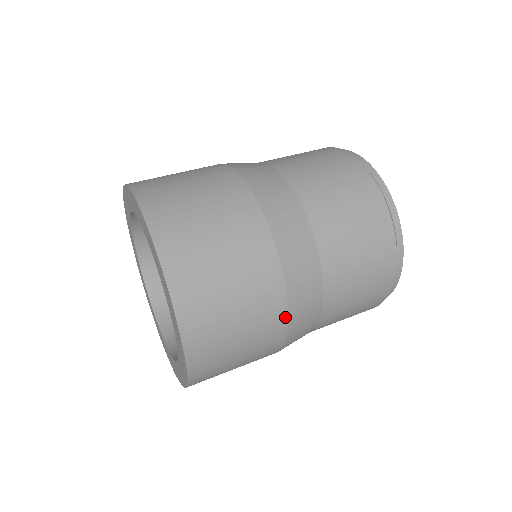
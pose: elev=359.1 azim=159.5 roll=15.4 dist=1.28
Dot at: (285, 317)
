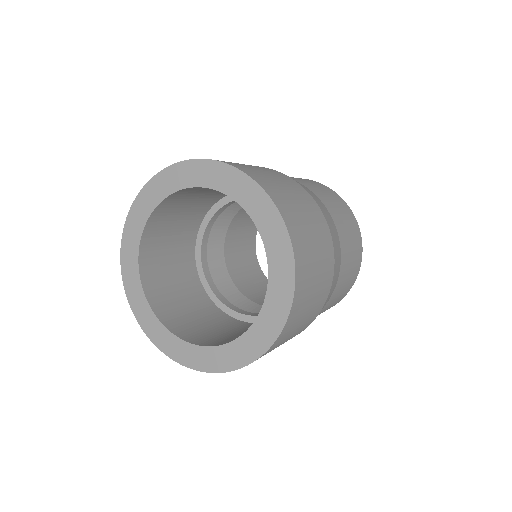
Dot at: occluded
